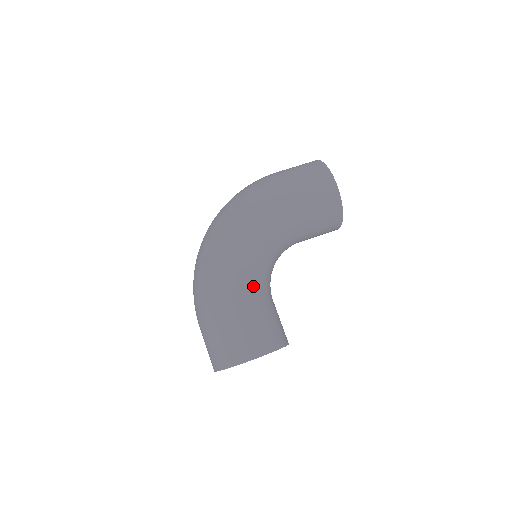
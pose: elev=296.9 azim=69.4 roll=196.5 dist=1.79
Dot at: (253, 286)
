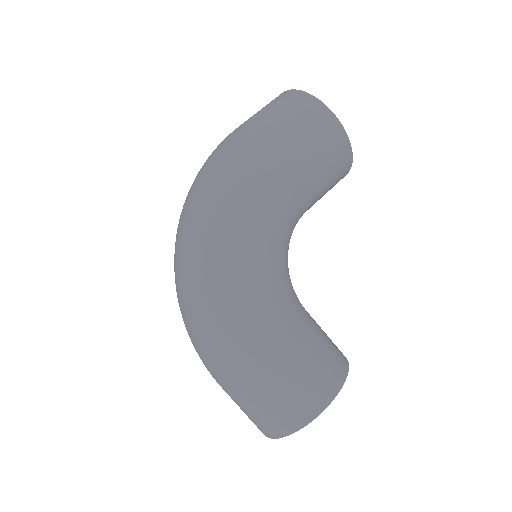
Dot at: (284, 307)
